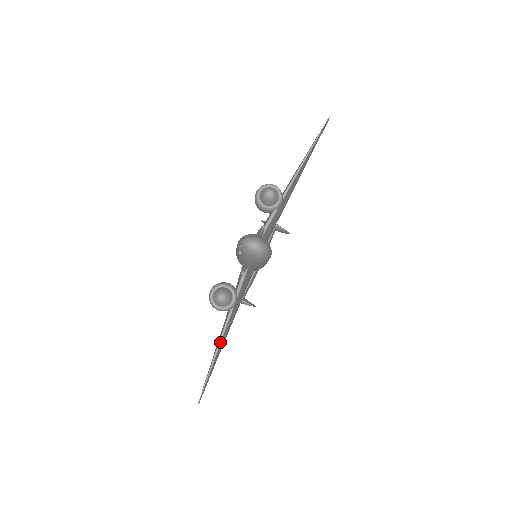
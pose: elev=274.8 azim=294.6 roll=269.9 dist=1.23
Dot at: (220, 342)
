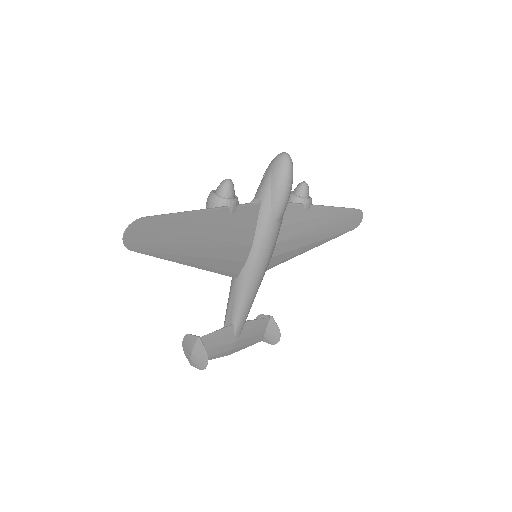
Dot at: (197, 210)
